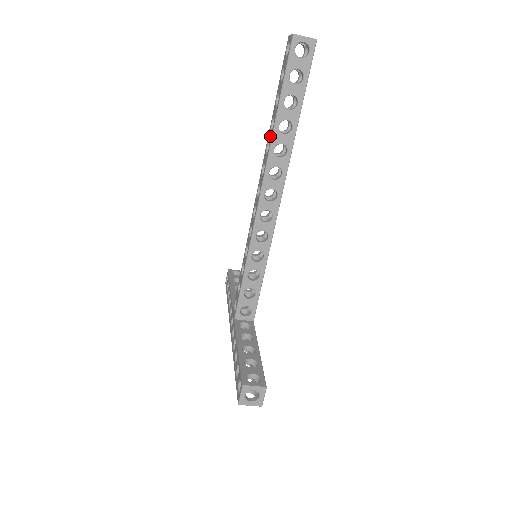
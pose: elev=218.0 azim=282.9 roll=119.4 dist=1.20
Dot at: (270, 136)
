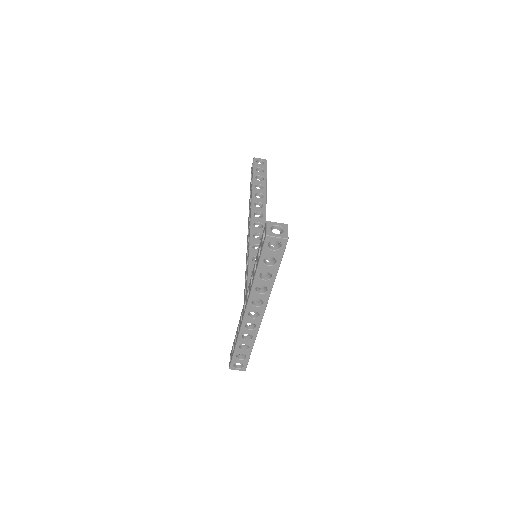
Dot at: occluded
